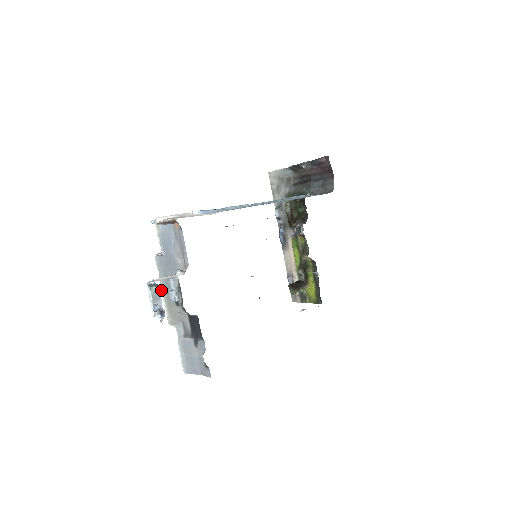
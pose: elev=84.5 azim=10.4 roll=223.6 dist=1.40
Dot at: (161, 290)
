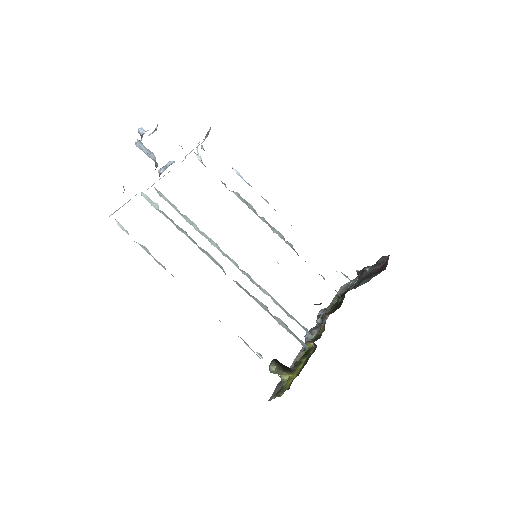
Dot at: occluded
